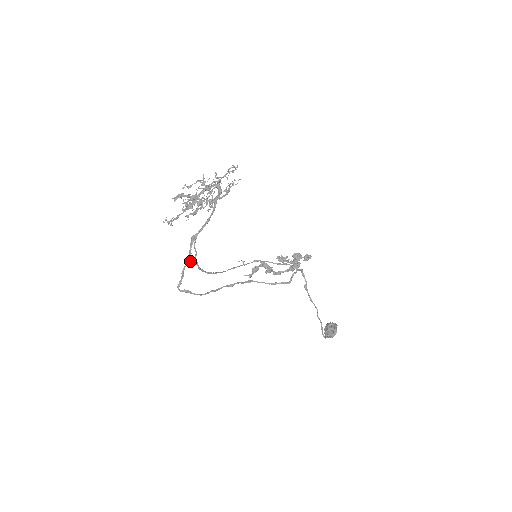
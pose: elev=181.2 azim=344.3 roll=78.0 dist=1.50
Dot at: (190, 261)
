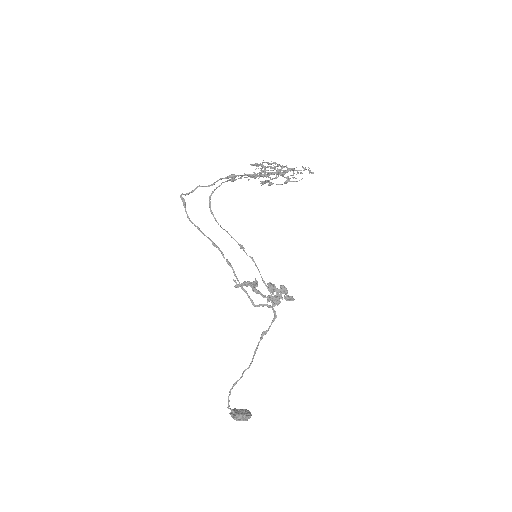
Dot at: occluded
